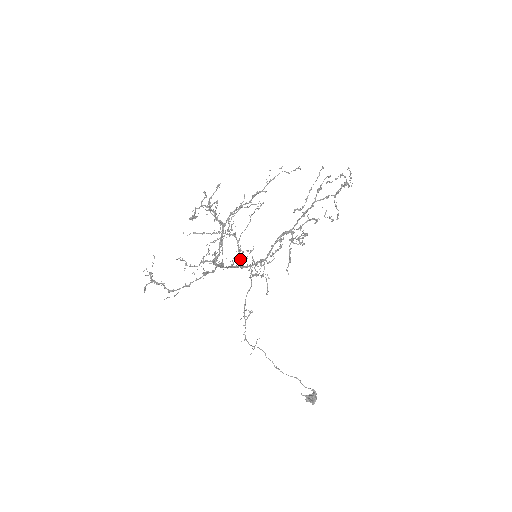
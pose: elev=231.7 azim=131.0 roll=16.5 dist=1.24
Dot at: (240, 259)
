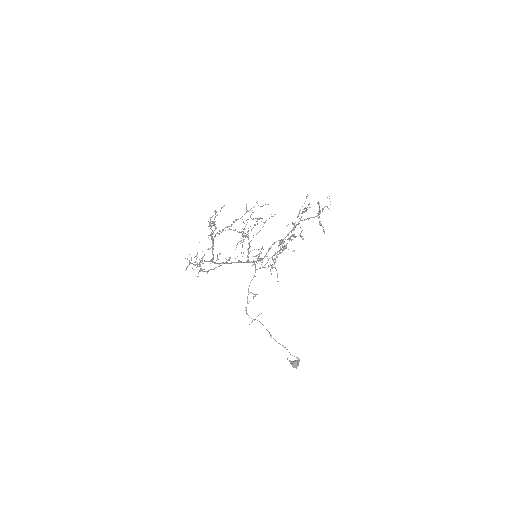
Dot at: (248, 256)
